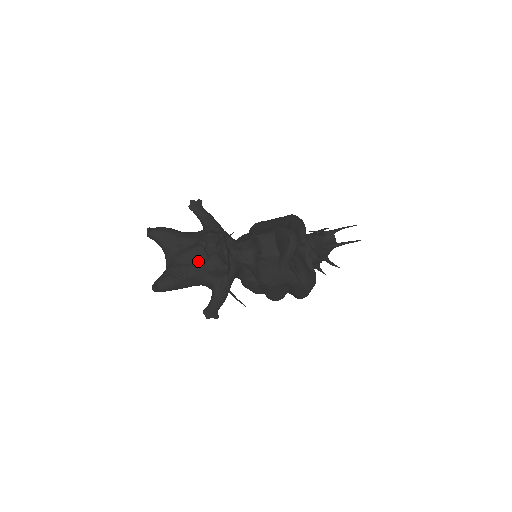
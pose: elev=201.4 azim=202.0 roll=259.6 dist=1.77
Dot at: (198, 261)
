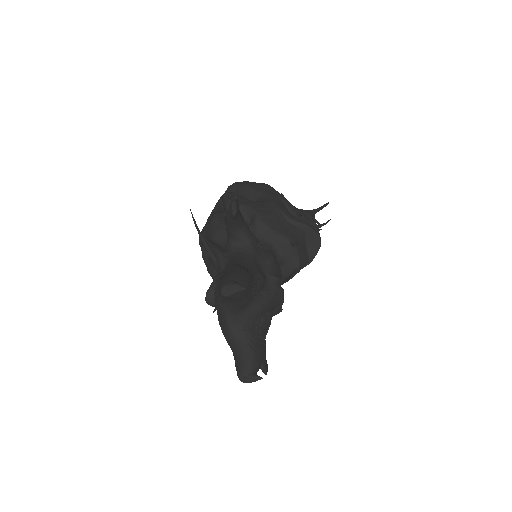
Dot at: (273, 309)
